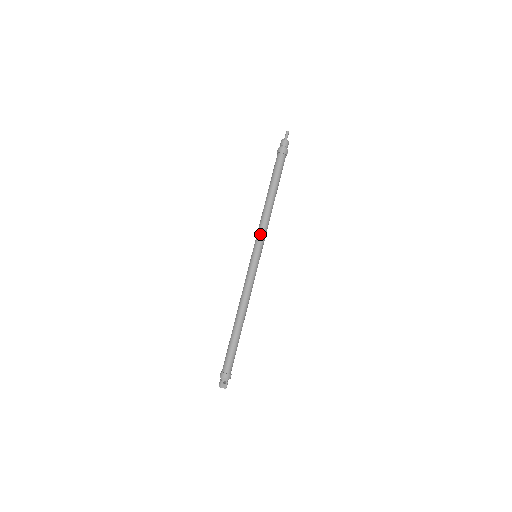
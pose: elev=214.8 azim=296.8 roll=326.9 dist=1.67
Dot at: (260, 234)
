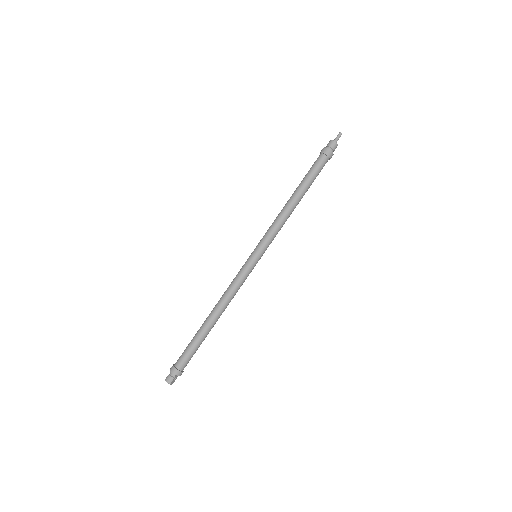
Dot at: (273, 237)
